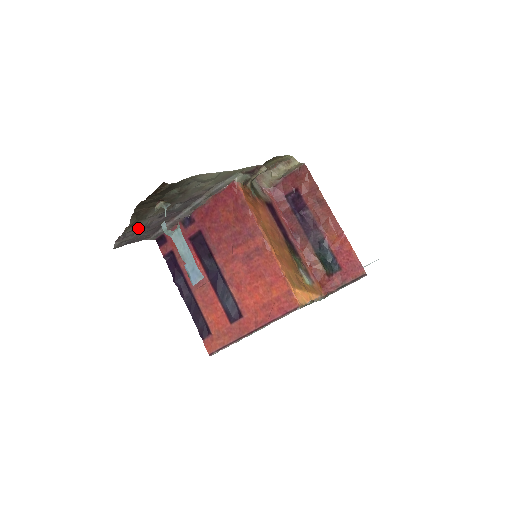
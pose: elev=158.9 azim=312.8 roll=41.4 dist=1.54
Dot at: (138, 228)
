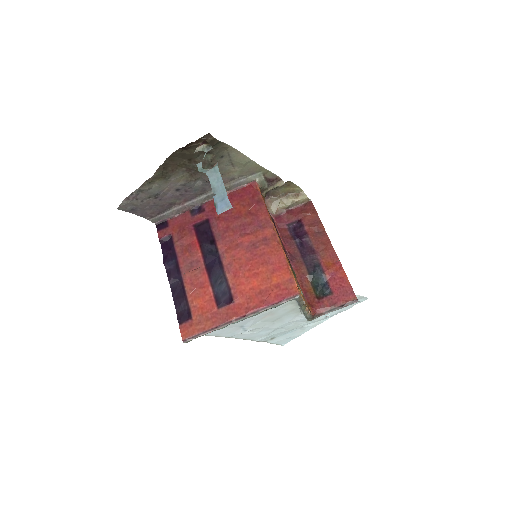
Dot at: (154, 191)
